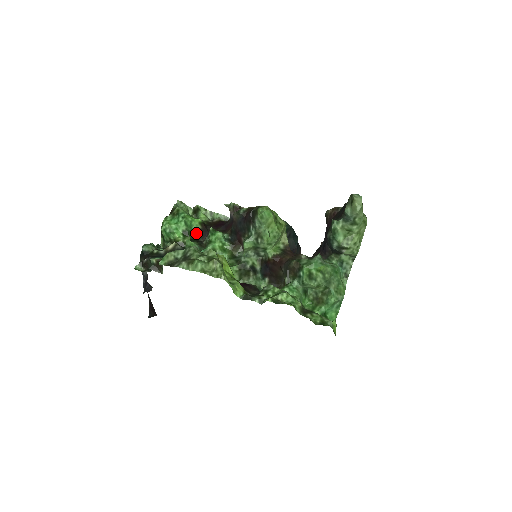
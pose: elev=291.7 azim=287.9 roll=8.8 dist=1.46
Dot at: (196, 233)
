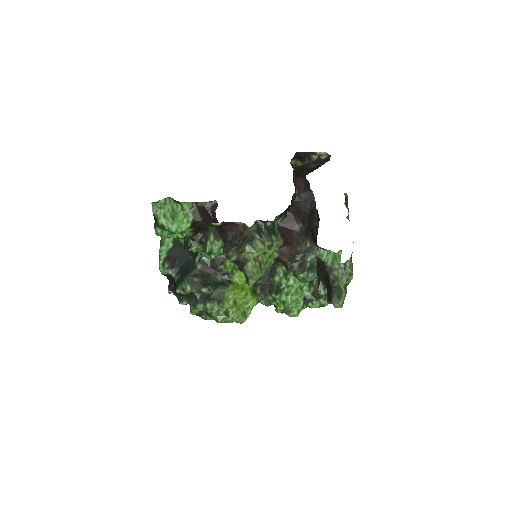
Dot at: (191, 235)
